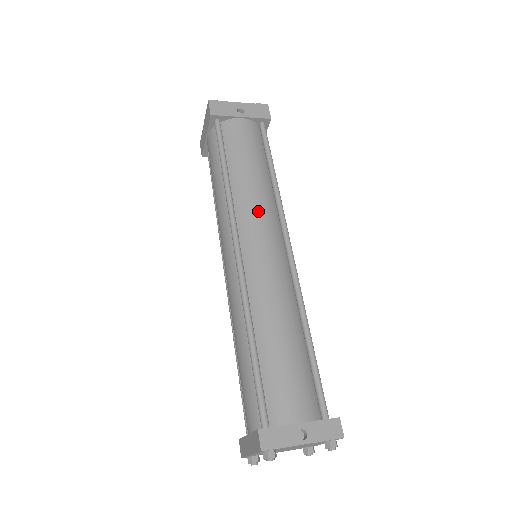
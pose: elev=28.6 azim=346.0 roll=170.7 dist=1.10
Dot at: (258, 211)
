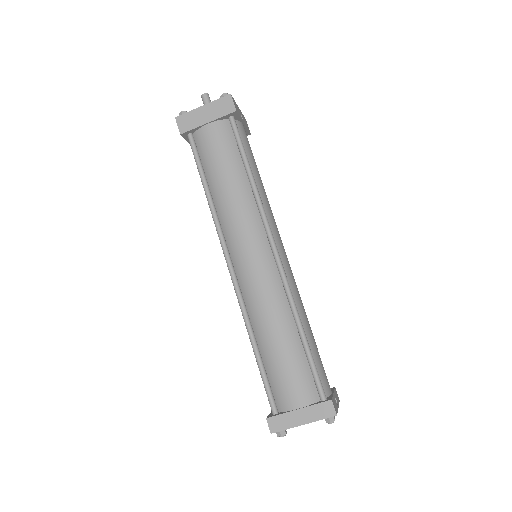
Dot at: (274, 219)
